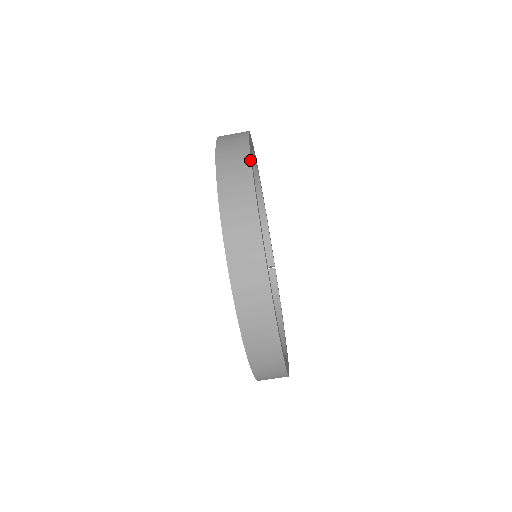
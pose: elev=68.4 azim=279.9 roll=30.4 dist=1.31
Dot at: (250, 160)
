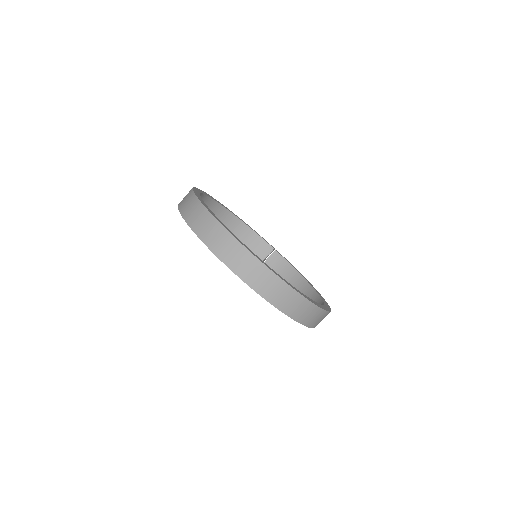
Dot at: (207, 211)
